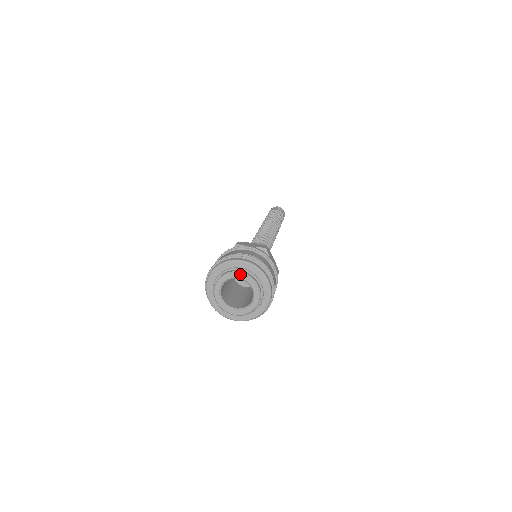
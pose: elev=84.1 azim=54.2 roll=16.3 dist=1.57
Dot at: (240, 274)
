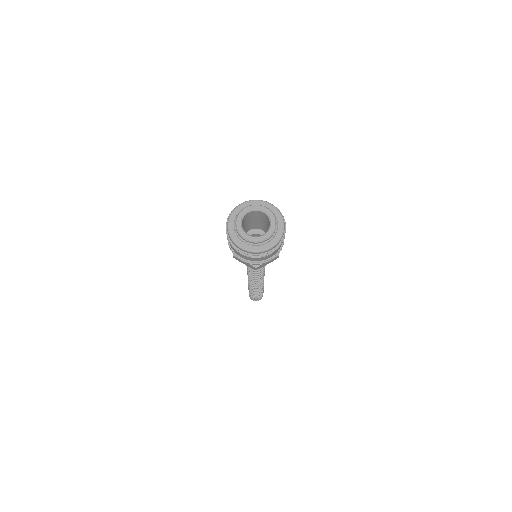
Dot at: (248, 207)
